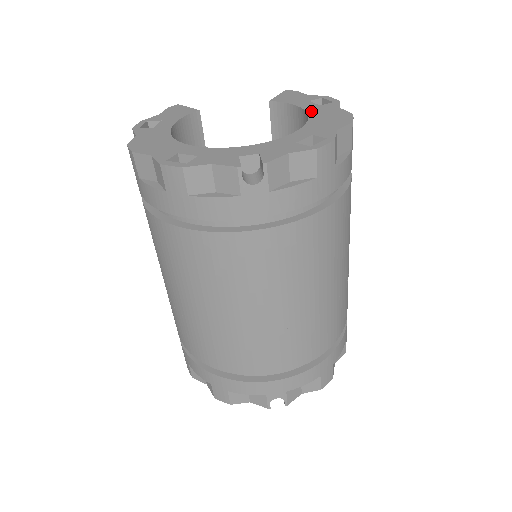
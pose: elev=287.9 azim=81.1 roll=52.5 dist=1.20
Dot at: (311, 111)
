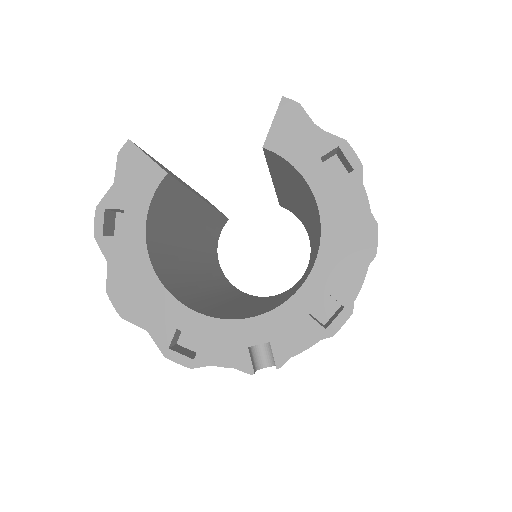
Dot at: (324, 206)
